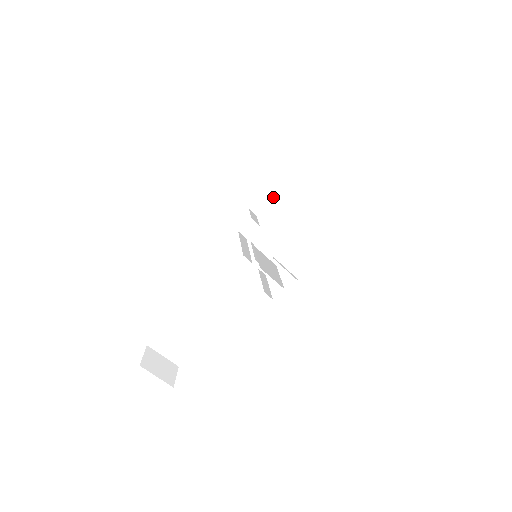
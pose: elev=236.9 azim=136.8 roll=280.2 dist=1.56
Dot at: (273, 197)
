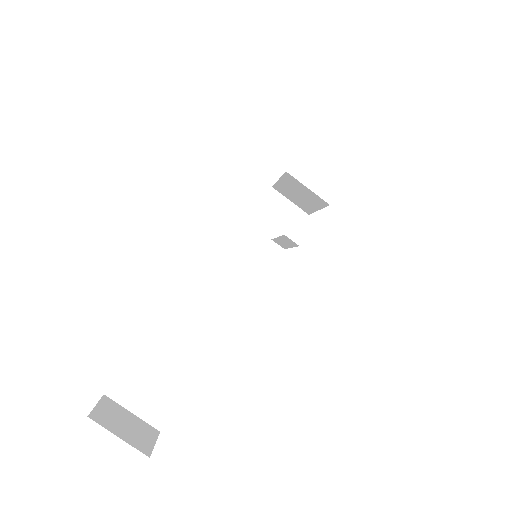
Dot at: occluded
